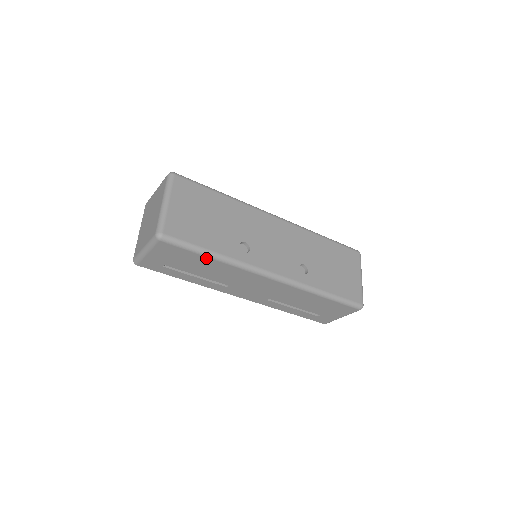
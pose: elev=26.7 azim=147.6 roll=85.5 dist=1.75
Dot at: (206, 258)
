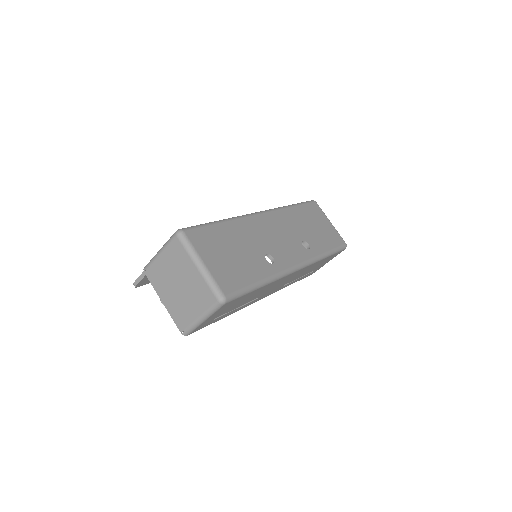
Dot at: (256, 290)
